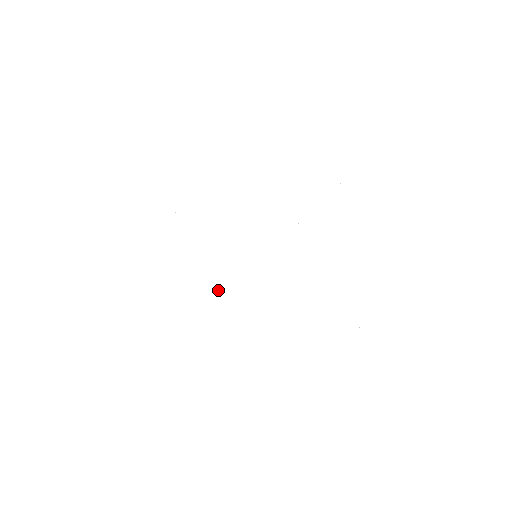
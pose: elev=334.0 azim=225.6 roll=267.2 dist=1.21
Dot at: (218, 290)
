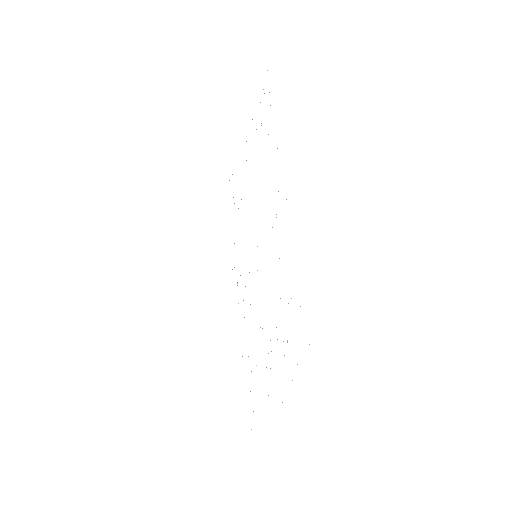
Dot at: occluded
